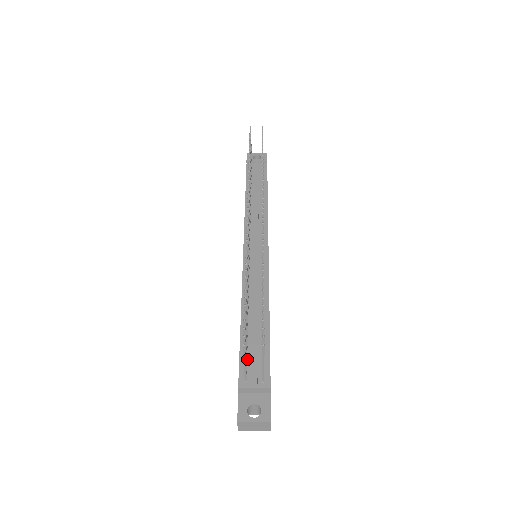
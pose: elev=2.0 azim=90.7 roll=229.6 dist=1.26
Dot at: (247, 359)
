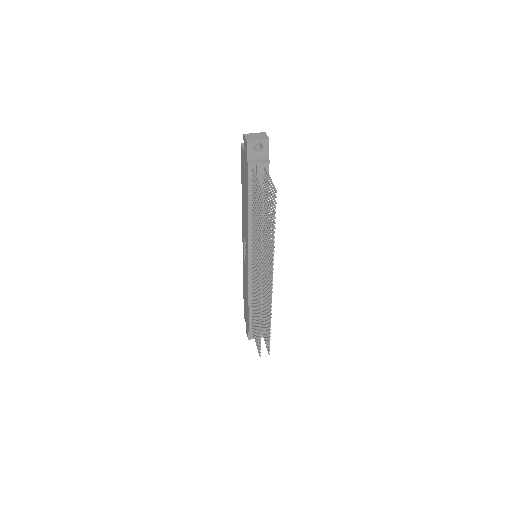
Dot at: occluded
